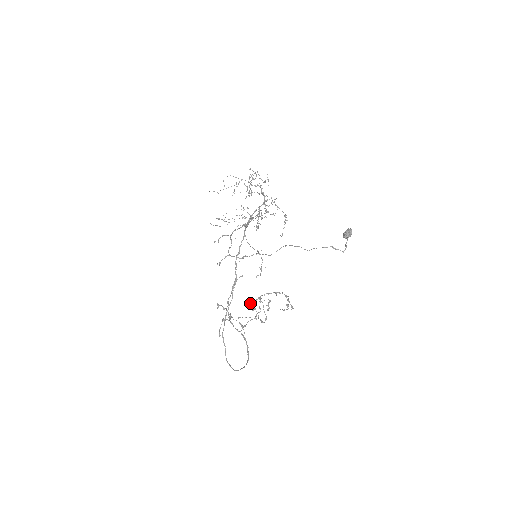
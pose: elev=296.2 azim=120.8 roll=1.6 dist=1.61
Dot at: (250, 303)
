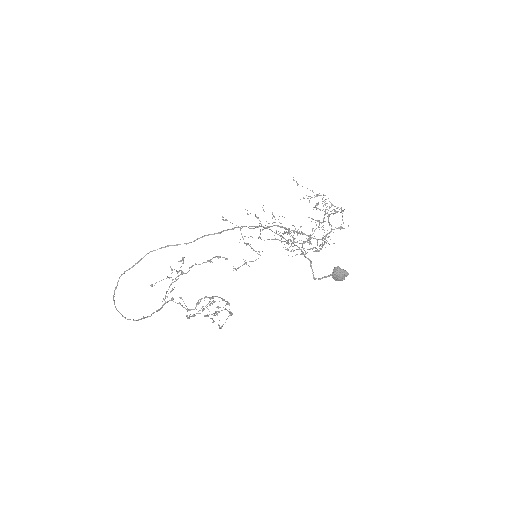
Dot at: occluded
